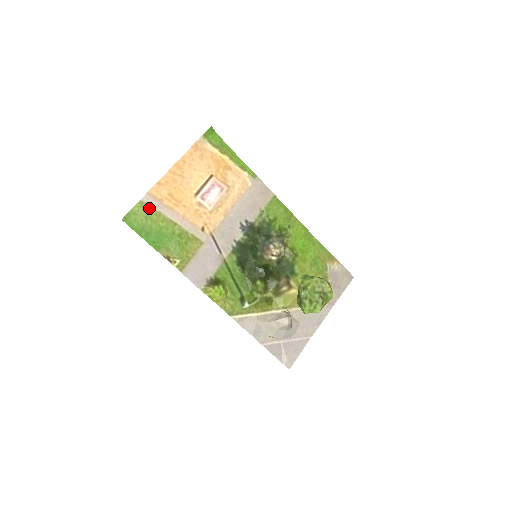
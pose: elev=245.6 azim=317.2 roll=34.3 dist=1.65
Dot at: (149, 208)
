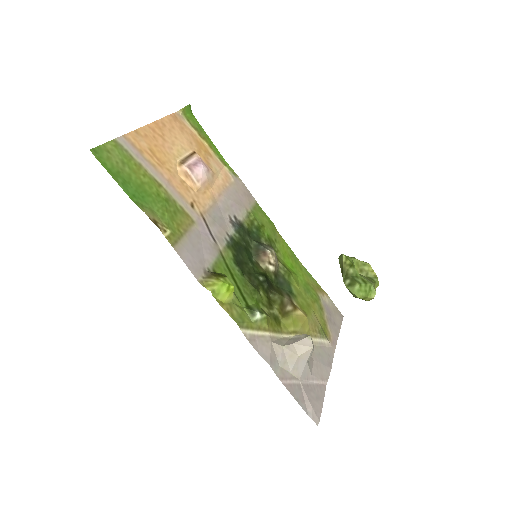
Dot at: (126, 153)
